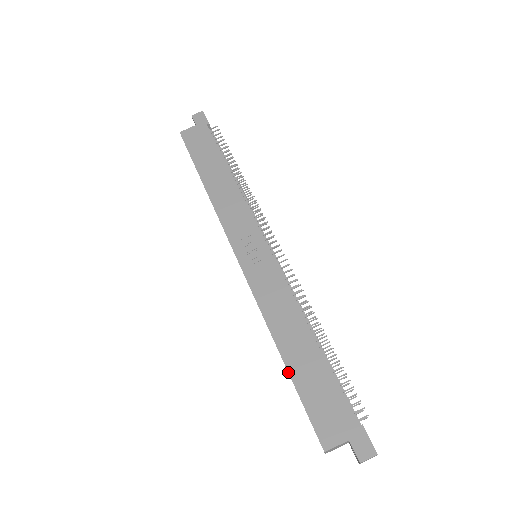
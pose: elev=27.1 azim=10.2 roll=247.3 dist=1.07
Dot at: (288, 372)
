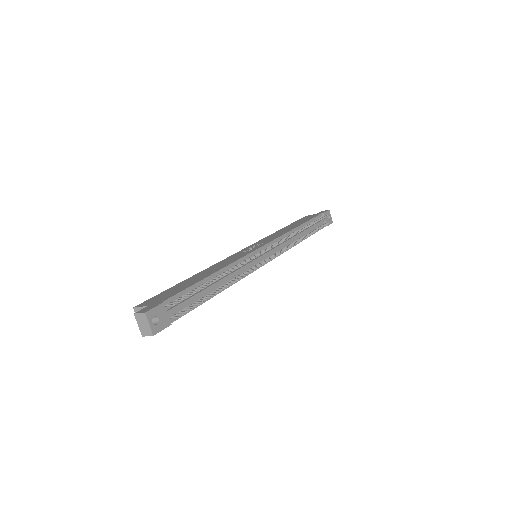
Dot at: (180, 282)
